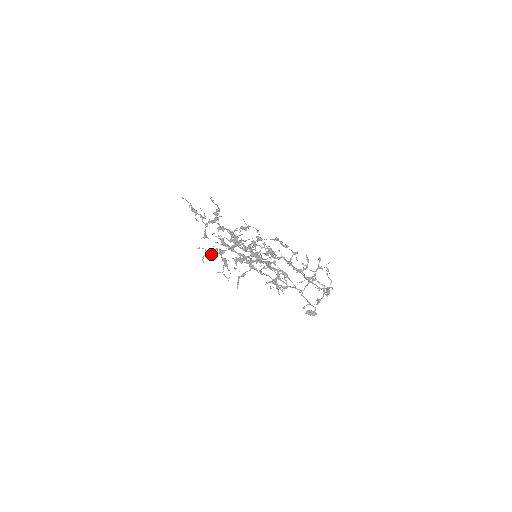
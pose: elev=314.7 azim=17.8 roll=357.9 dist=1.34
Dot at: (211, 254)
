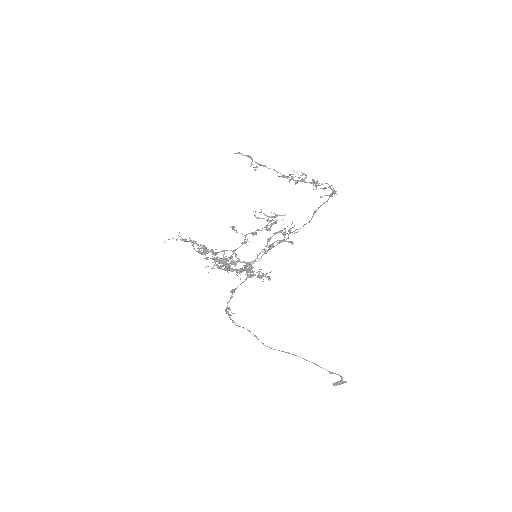
Dot at: (212, 258)
